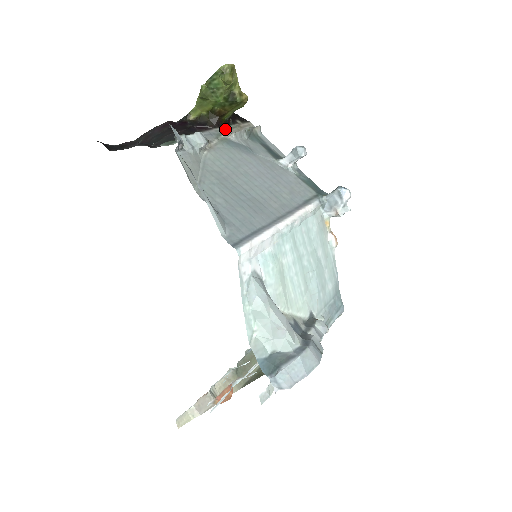
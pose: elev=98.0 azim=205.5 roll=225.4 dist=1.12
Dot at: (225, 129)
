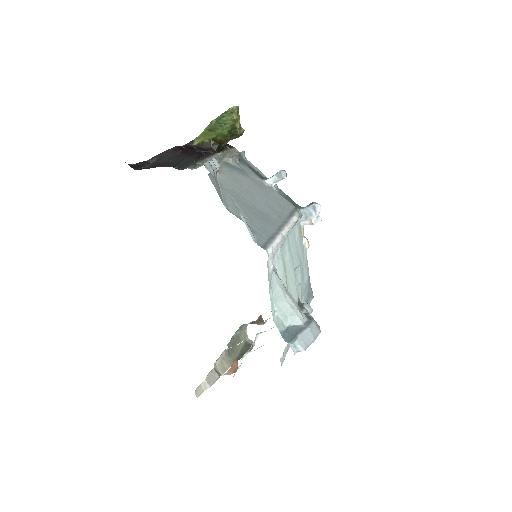
Dot at: (222, 154)
